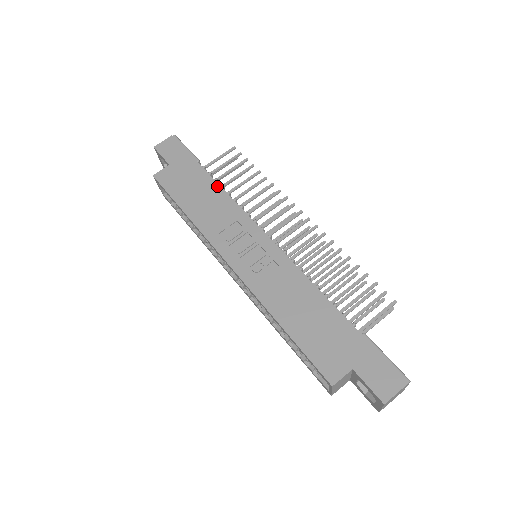
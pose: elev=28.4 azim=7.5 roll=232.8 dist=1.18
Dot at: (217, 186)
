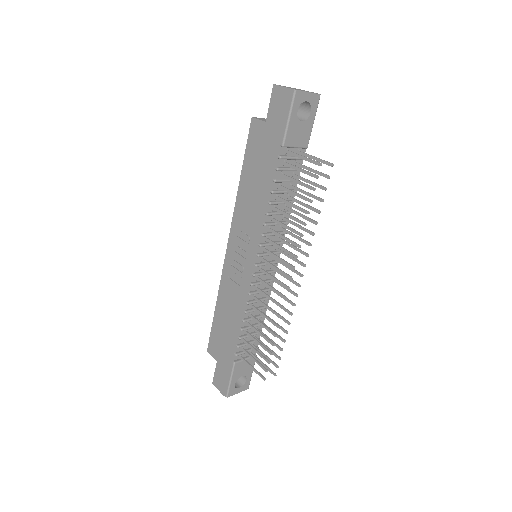
Dot at: (267, 189)
